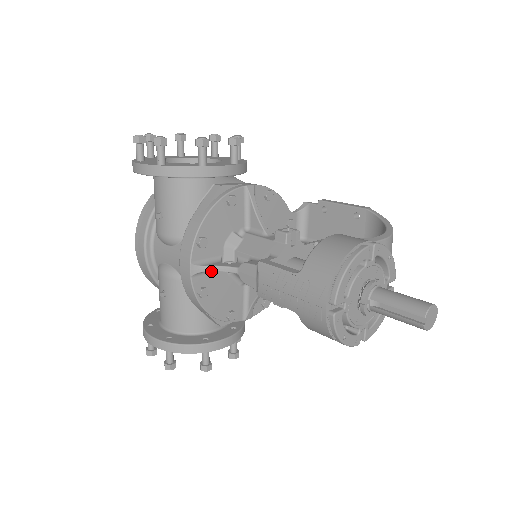
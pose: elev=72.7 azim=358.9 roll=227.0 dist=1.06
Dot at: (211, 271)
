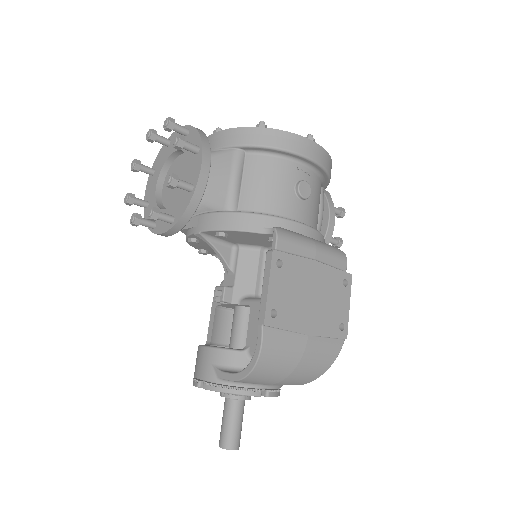
Dot at: occluded
